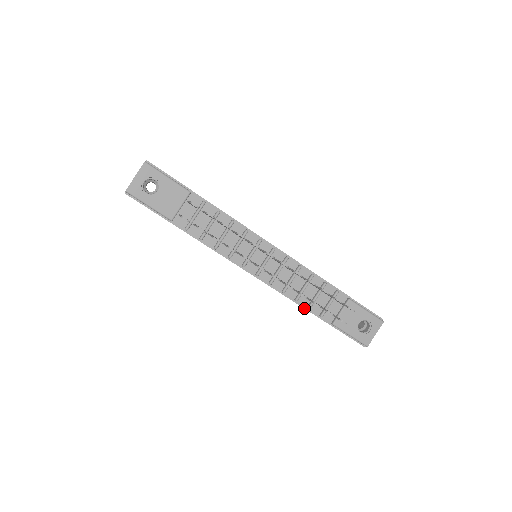
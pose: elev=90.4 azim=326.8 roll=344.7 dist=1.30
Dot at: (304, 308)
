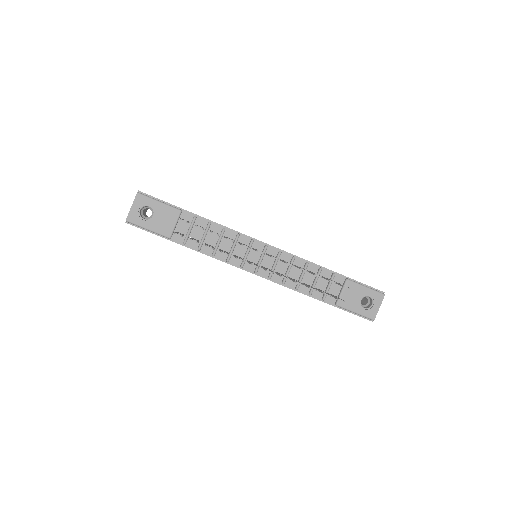
Dot at: occluded
